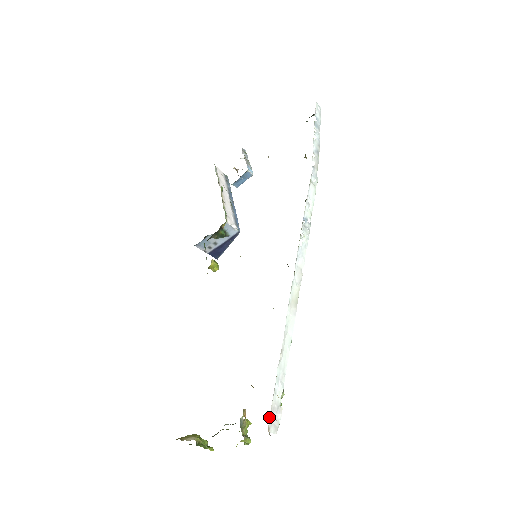
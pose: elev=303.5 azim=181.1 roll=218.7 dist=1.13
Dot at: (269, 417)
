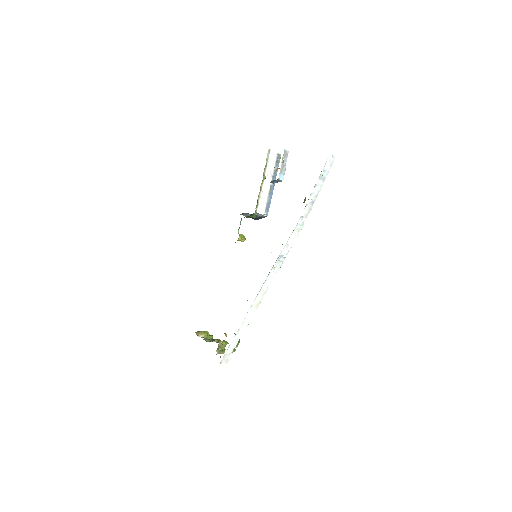
Dot at: (222, 358)
